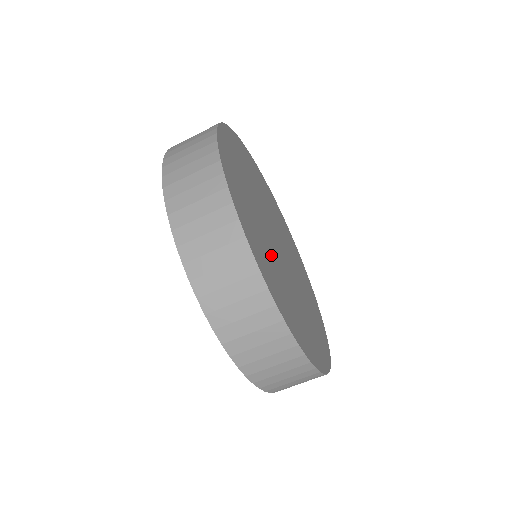
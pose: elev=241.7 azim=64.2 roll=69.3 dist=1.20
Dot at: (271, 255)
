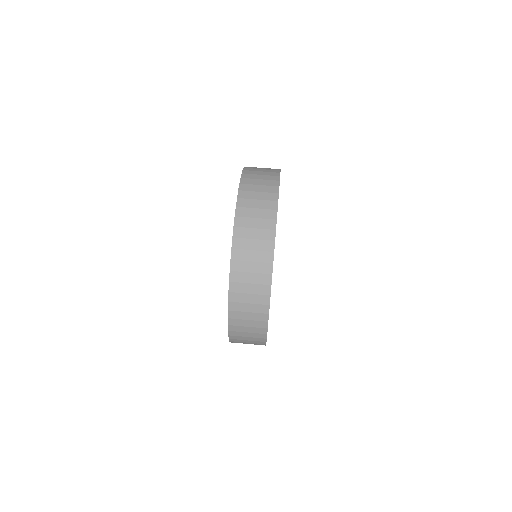
Dot at: occluded
